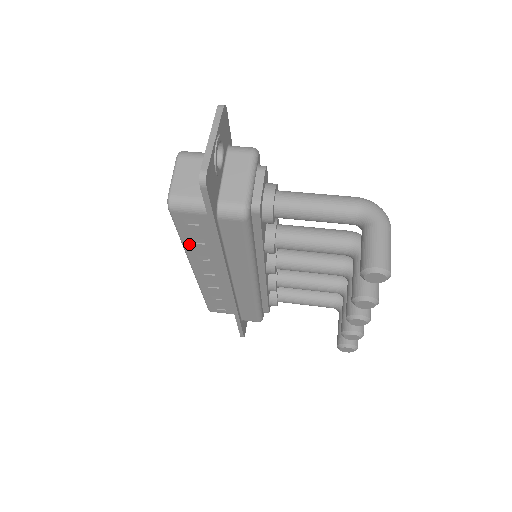
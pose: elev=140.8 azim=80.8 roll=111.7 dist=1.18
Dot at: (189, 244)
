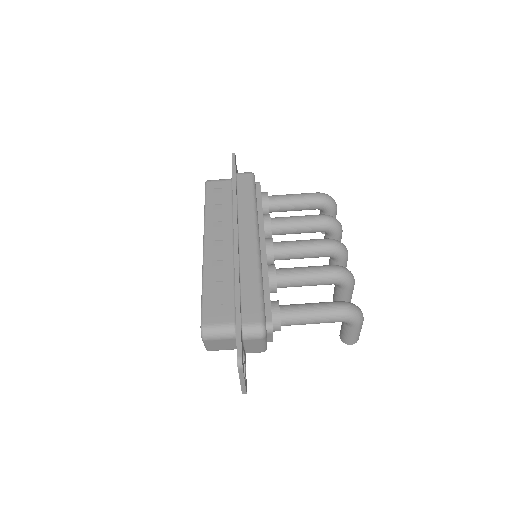
Dot at: occluded
